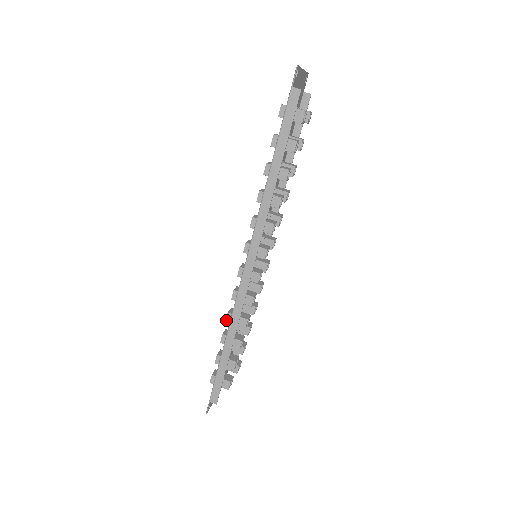
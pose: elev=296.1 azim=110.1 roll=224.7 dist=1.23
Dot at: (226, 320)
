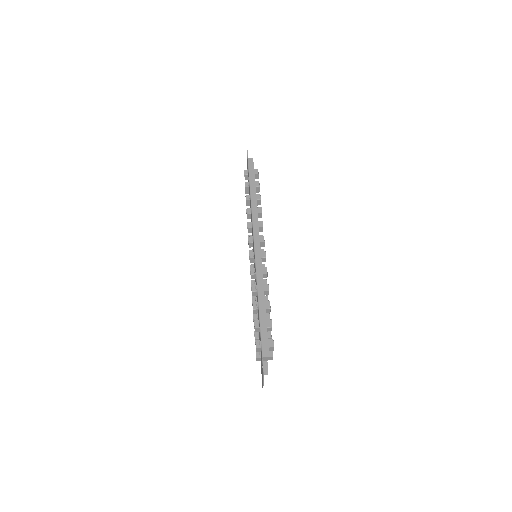
Dot at: (252, 290)
